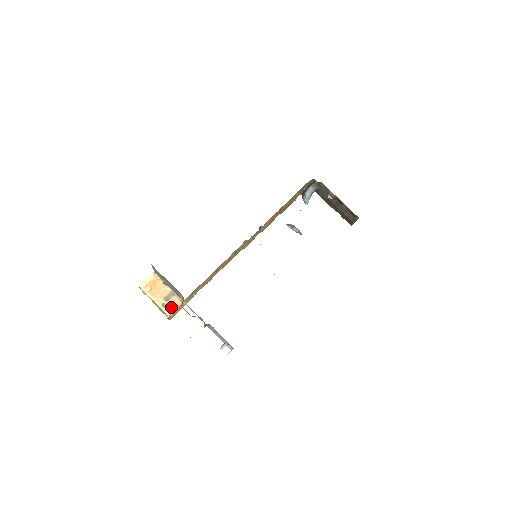
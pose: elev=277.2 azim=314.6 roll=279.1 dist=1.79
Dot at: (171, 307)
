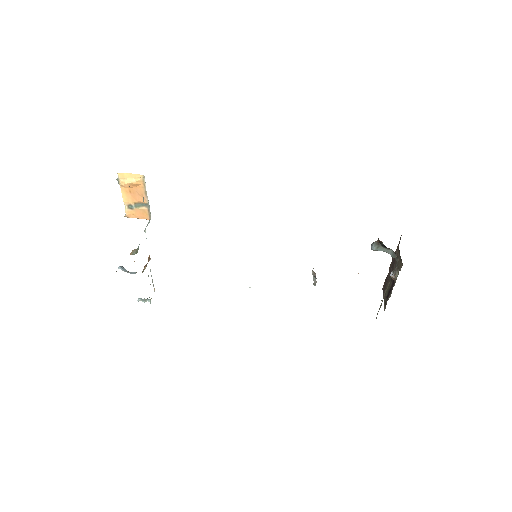
Dot at: (136, 214)
